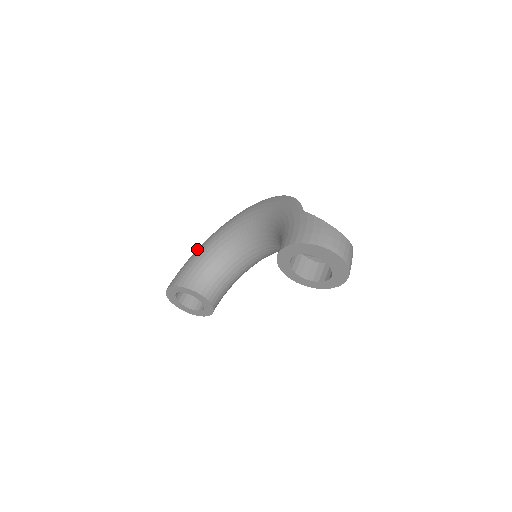
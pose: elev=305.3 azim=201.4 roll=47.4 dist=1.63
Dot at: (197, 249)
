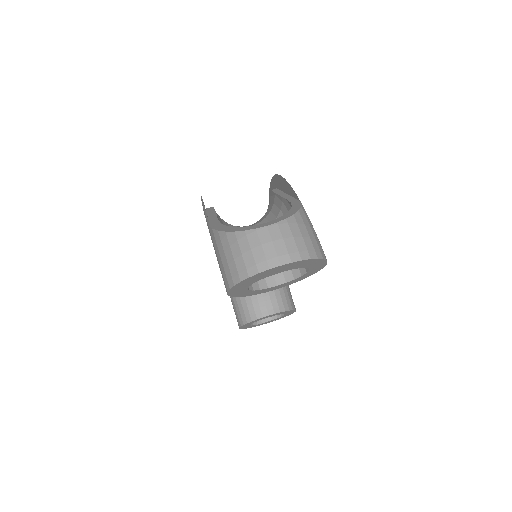
Dot at: occluded
